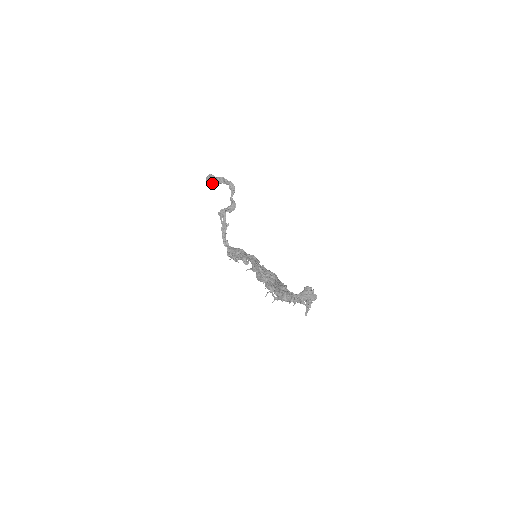
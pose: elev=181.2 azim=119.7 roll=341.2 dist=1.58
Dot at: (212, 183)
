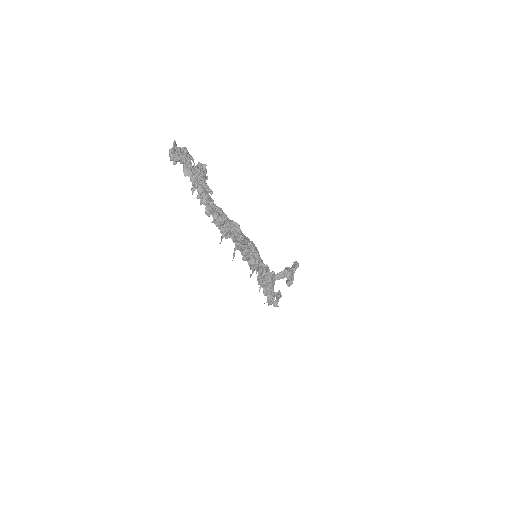
Dot at: (289, 280)
